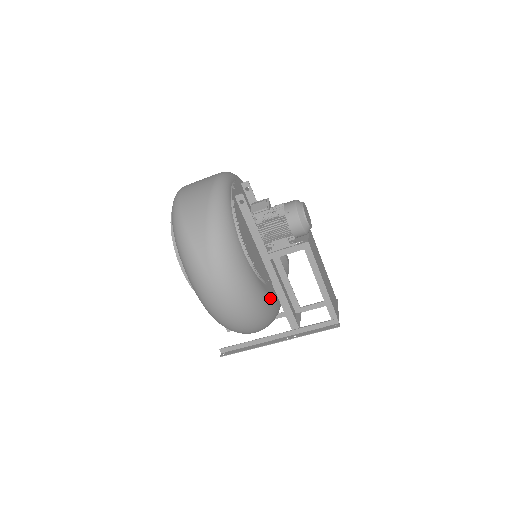
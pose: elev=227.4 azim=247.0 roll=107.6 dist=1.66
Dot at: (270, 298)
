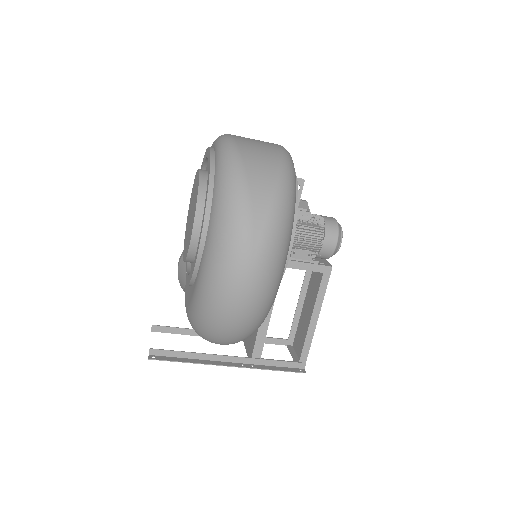
Dot at: occluded
